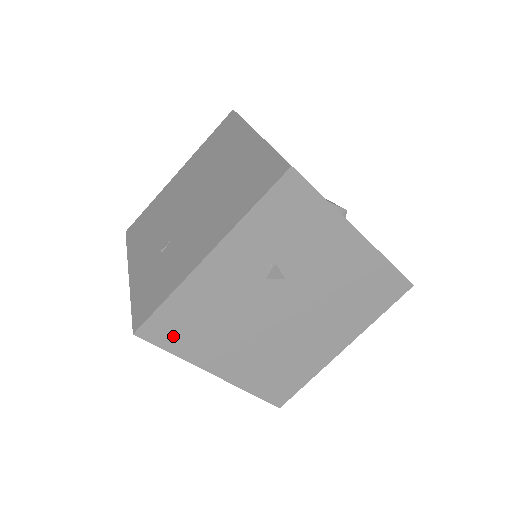
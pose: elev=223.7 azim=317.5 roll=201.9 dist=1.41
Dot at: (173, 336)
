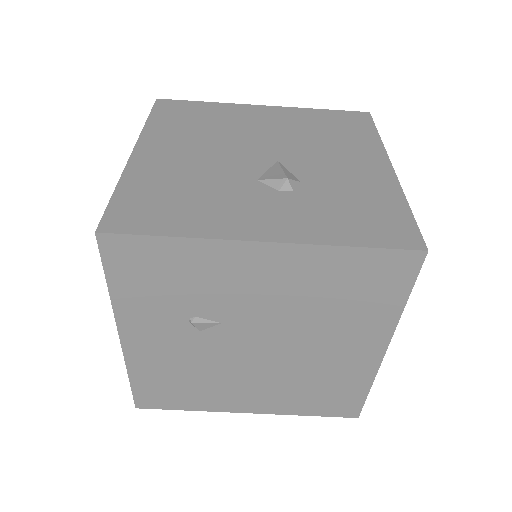
Dot at: (170, 399)
